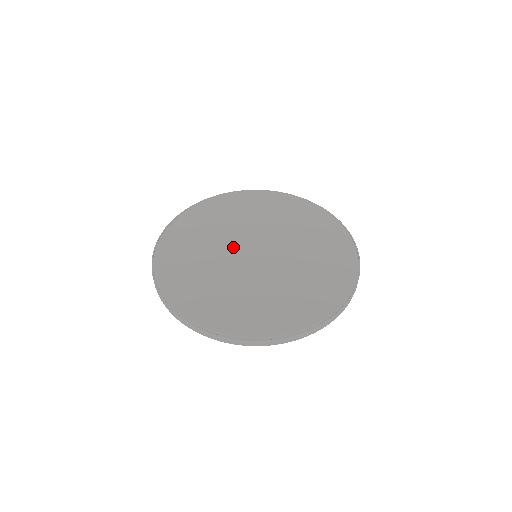
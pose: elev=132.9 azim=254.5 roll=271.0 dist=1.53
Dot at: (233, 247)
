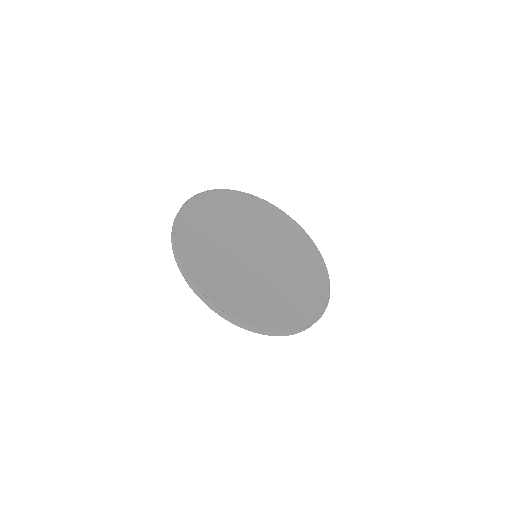
Dot at: (241, 255)
